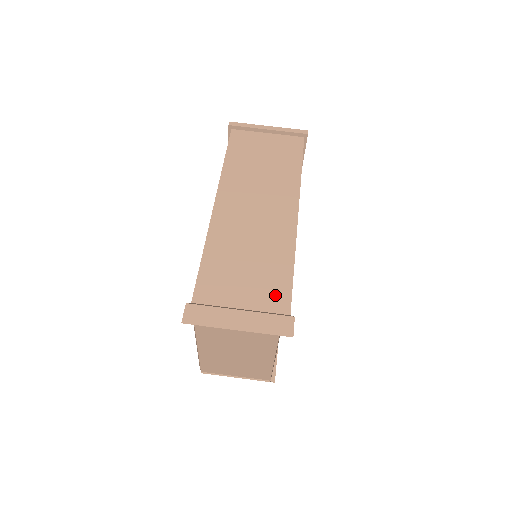
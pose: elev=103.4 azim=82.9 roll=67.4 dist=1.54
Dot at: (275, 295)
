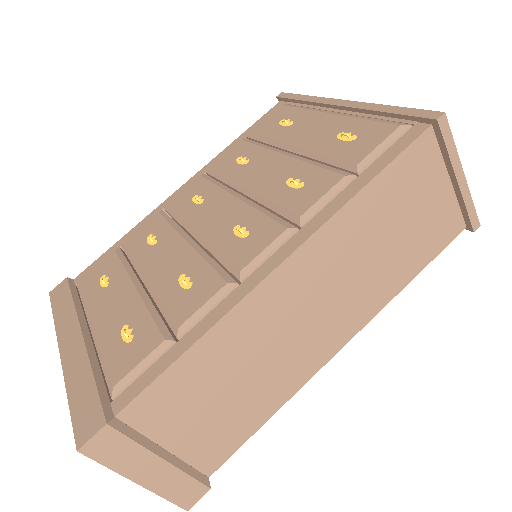
Dot at: (218, 448)
